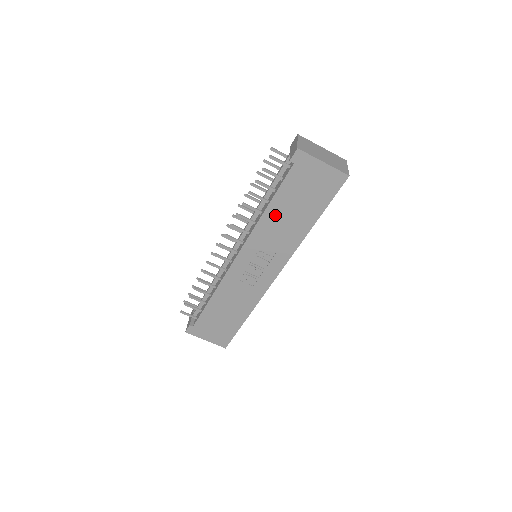
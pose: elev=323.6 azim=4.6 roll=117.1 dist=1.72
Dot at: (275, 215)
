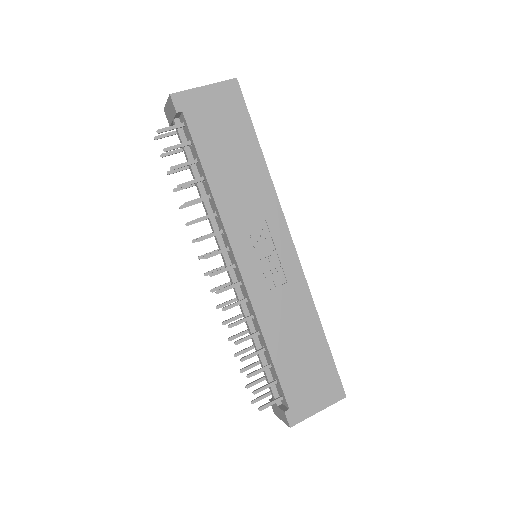
Dot at: (222, 180)
